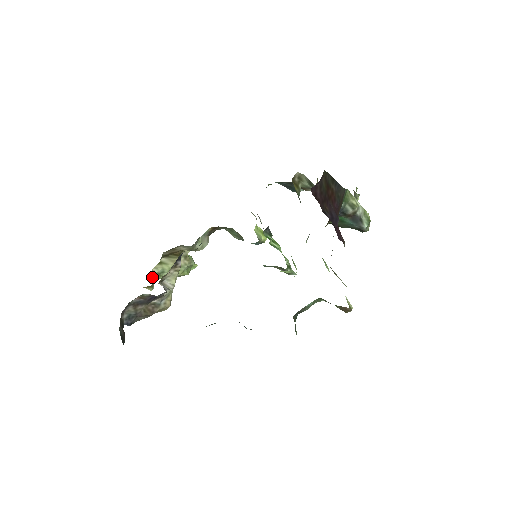
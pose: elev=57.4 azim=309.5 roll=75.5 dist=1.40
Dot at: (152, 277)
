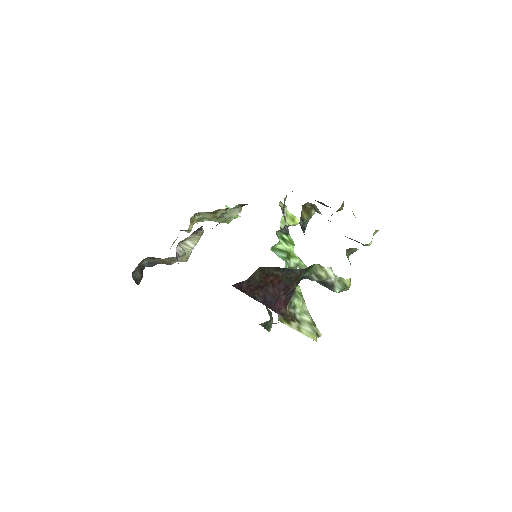
Dot at: (192, 222)
